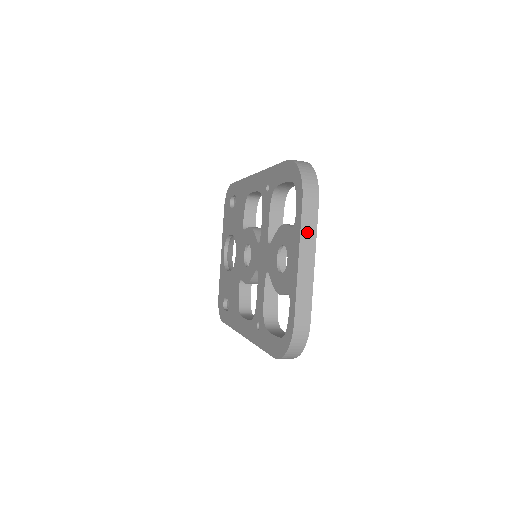
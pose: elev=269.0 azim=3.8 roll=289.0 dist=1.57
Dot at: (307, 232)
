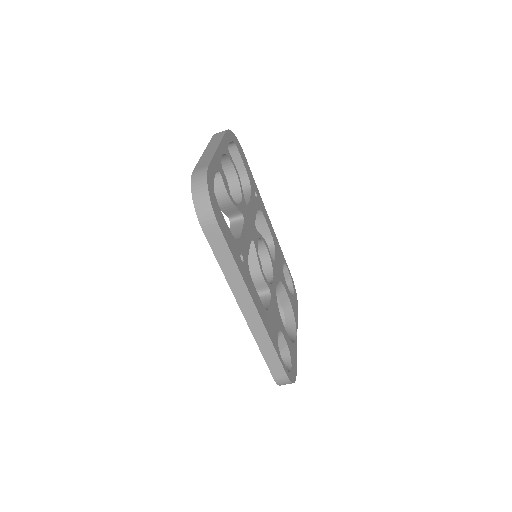
Dot at: (214, 141)
